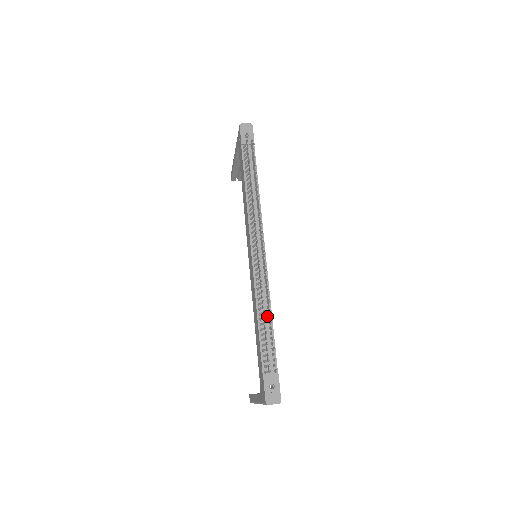
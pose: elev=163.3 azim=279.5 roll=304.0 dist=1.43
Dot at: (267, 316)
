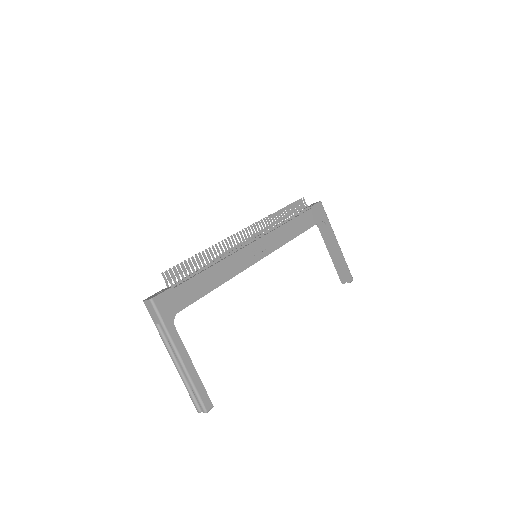
Dot at: (211, 266)
